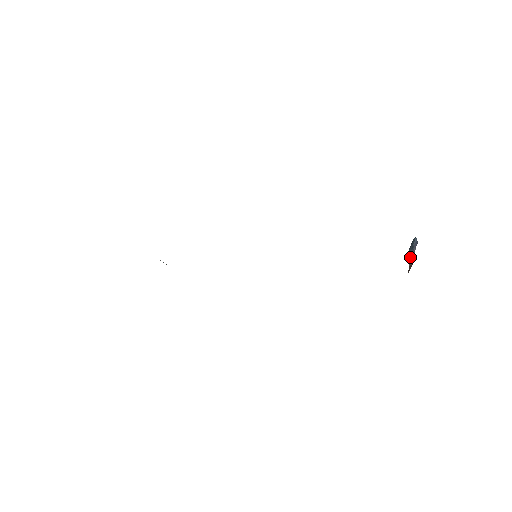
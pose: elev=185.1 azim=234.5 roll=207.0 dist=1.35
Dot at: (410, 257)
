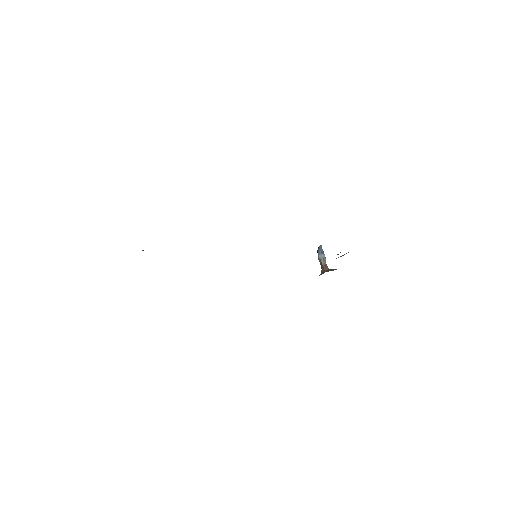
Dot at: (322, 259)
